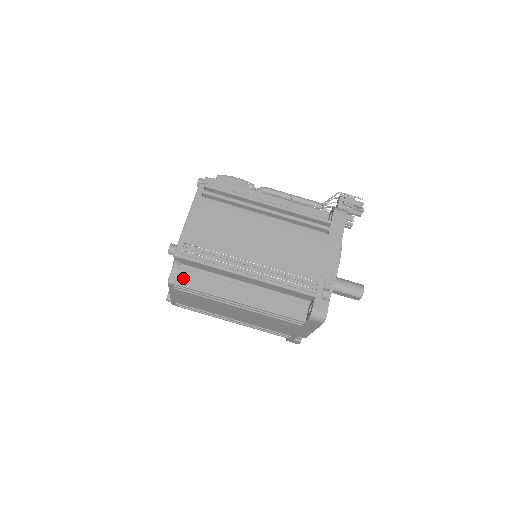
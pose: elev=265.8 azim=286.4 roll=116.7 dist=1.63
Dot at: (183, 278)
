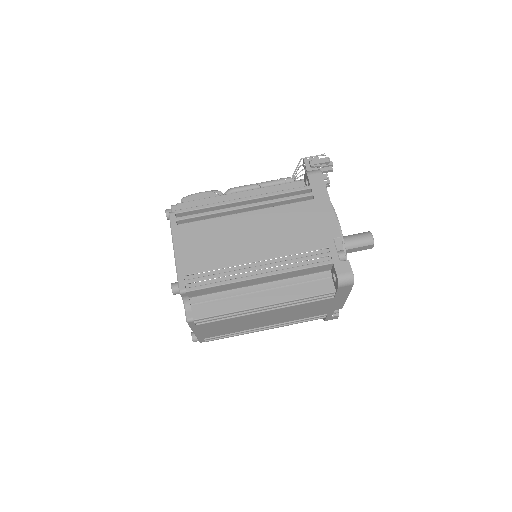
Dot at: (199, 310)
